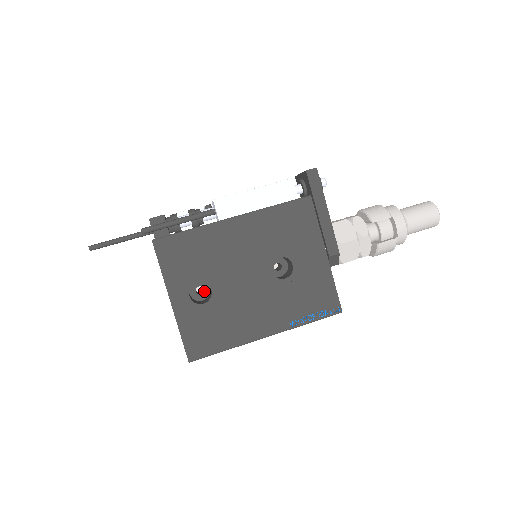
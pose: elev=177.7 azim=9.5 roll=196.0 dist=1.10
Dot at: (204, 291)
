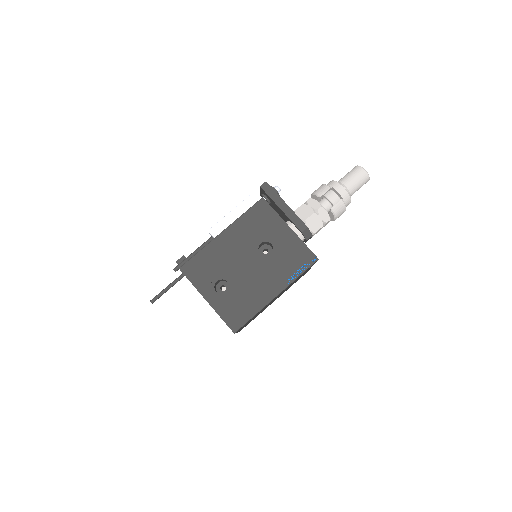
Dot at: (226, 287)
